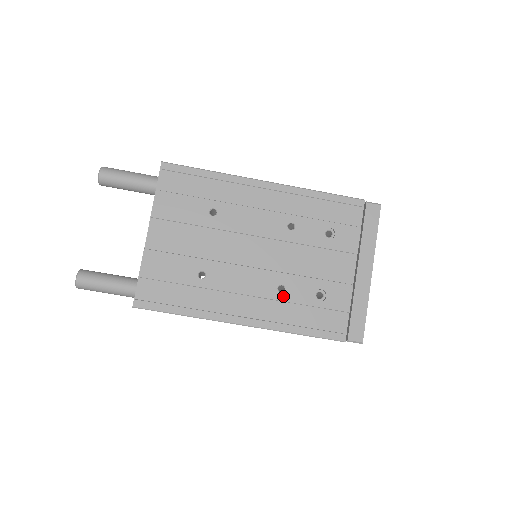
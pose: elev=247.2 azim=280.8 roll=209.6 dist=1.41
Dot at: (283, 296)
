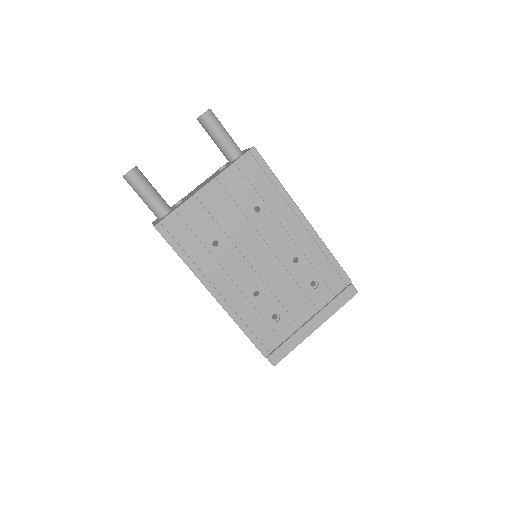
Dot at: (253, 299)
